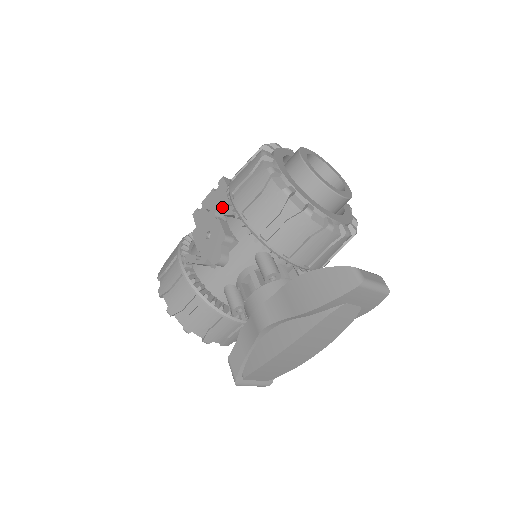
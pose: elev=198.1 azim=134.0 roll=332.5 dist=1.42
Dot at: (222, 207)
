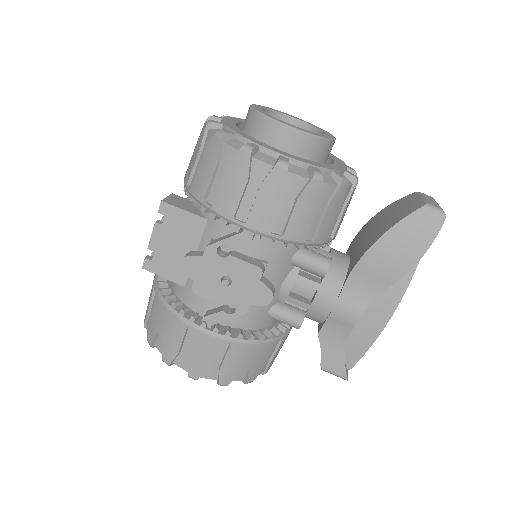
Dot at: (225, 240)
